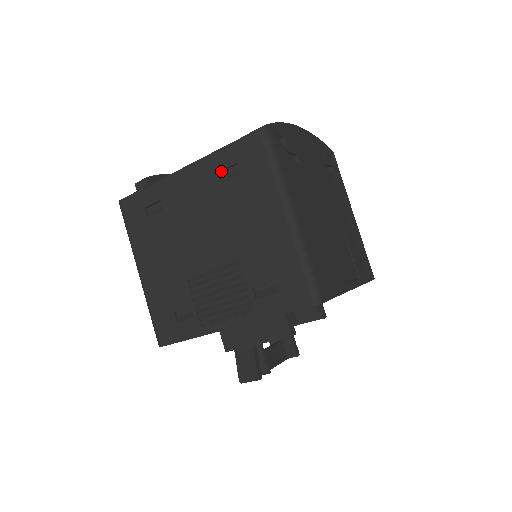
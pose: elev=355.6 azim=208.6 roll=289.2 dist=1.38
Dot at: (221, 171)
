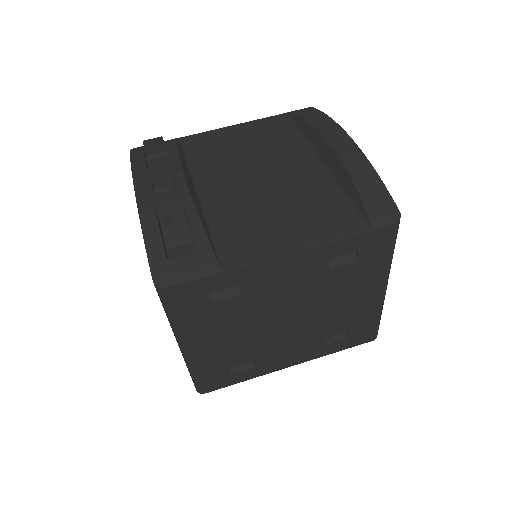
Dot at: (332, 255)
